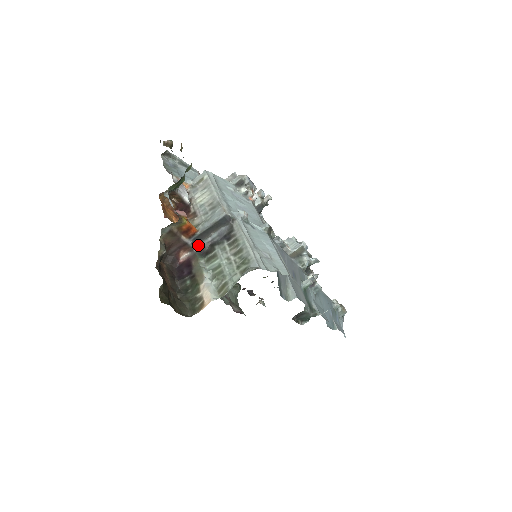
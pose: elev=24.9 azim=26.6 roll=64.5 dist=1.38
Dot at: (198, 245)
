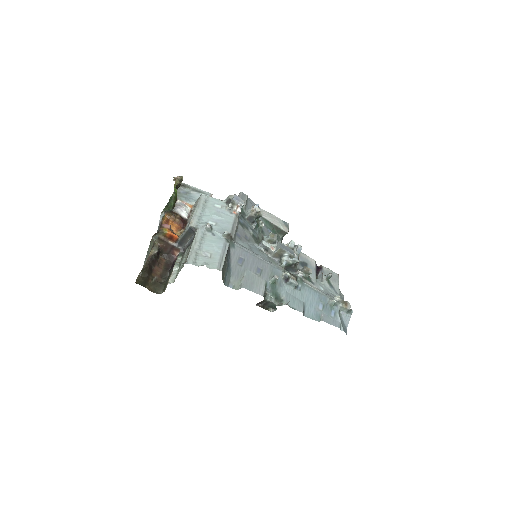
Dot at: (183, 247)
